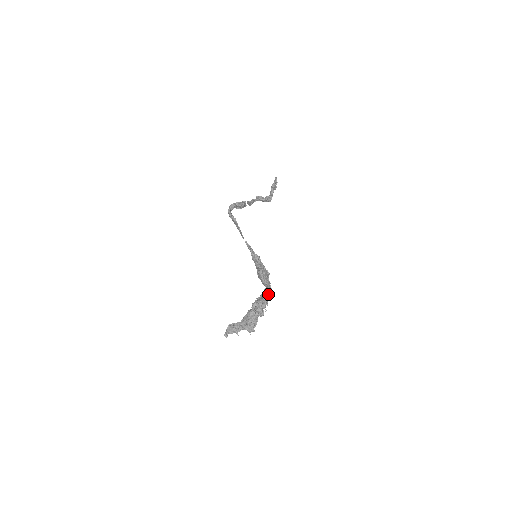
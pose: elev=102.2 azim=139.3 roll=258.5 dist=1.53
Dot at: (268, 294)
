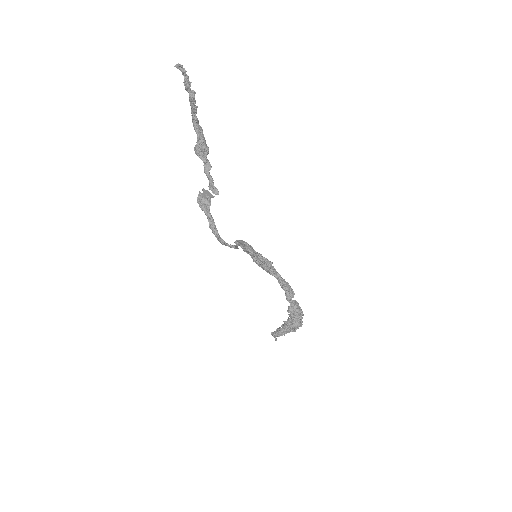
Dot at: (293, 295)
